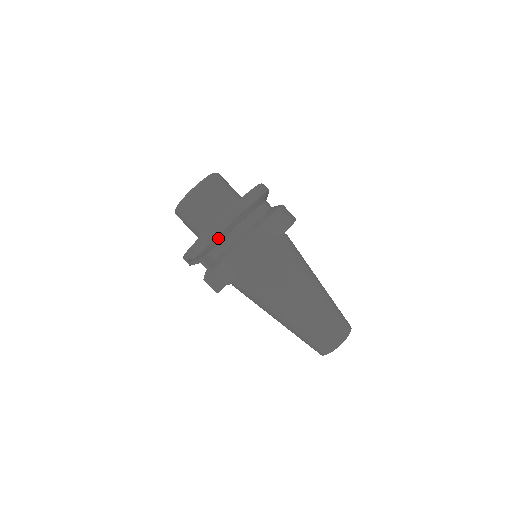
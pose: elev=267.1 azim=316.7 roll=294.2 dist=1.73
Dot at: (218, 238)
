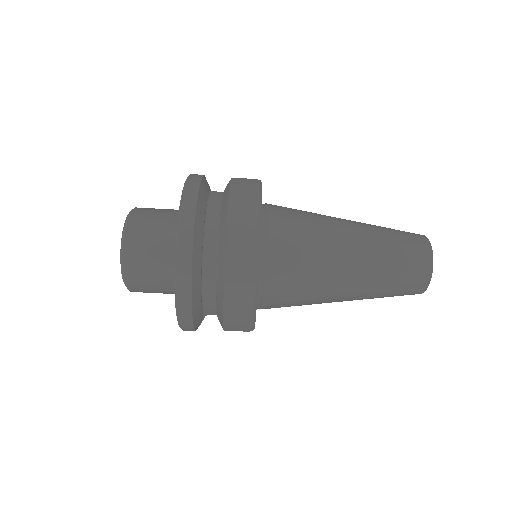
Dot at: (195, 302)
